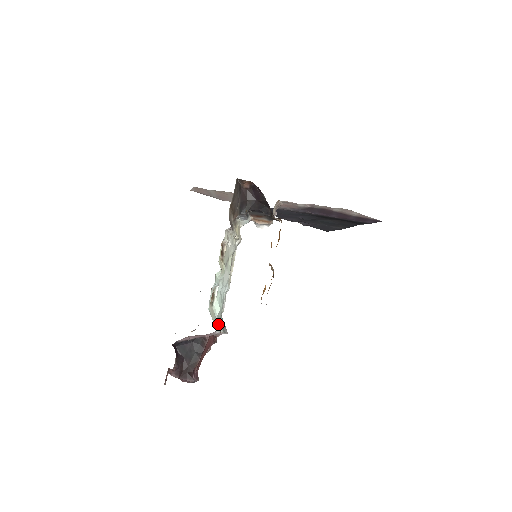
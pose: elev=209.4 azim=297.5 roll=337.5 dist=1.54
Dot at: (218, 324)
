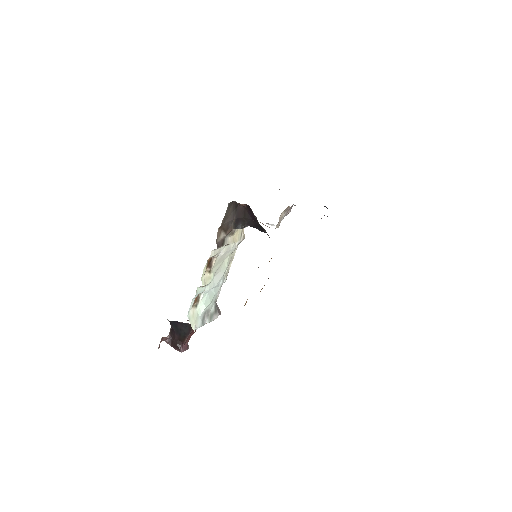
Dot at: (203, 318)
